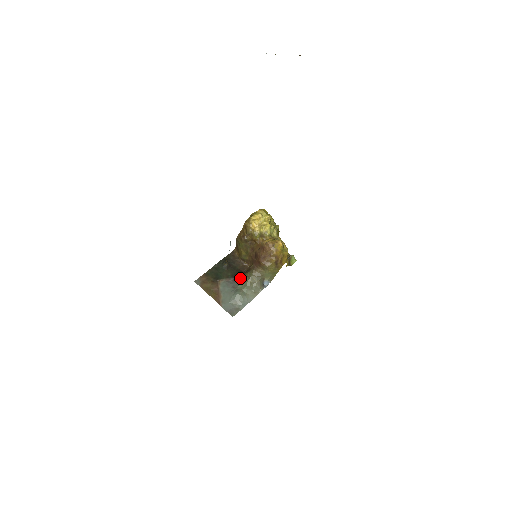
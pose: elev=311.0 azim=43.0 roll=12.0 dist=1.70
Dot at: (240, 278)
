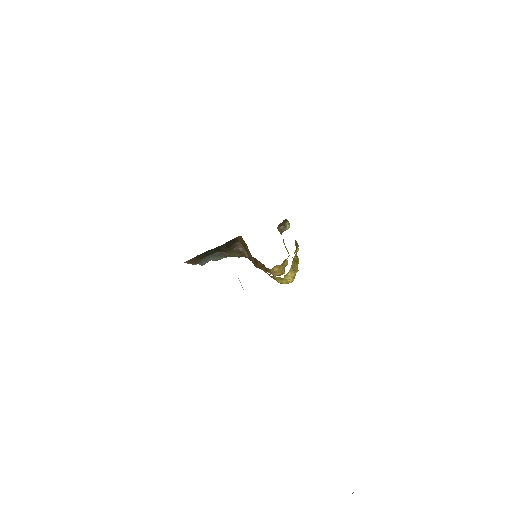
Dot at: (228, 254)
